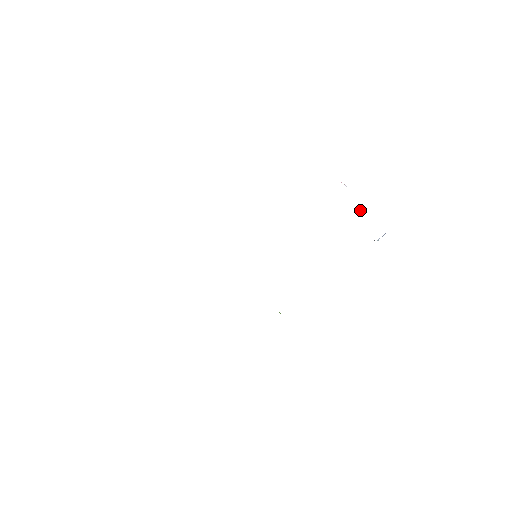
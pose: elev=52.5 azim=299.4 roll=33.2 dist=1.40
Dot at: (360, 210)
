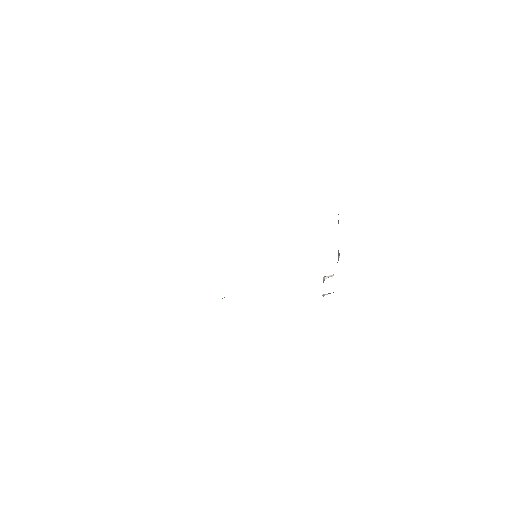
Dot at: (333, 274)
